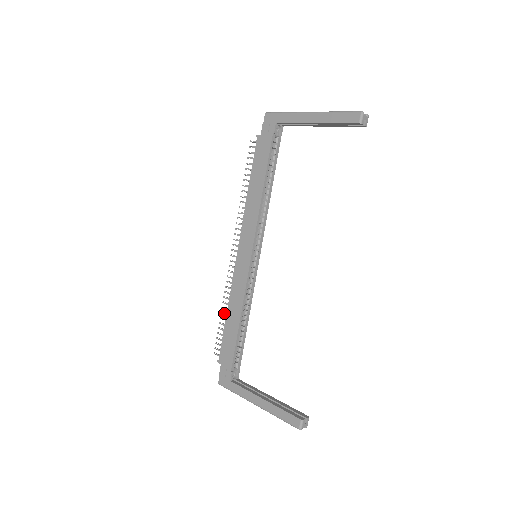
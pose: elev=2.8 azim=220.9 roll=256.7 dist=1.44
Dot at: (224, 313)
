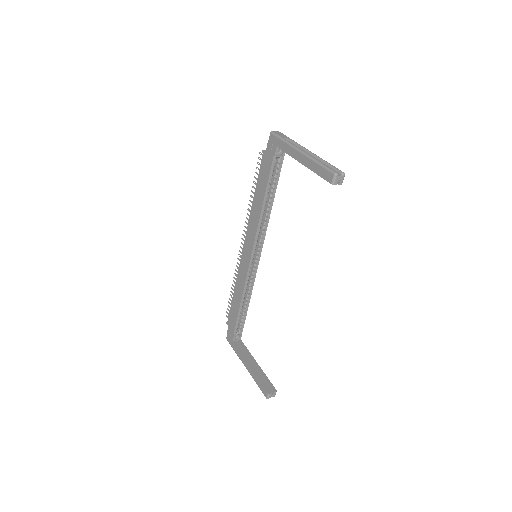
Dot at: (233, 290)
